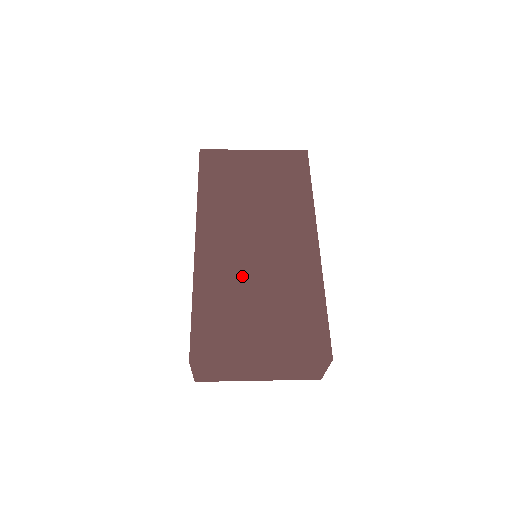
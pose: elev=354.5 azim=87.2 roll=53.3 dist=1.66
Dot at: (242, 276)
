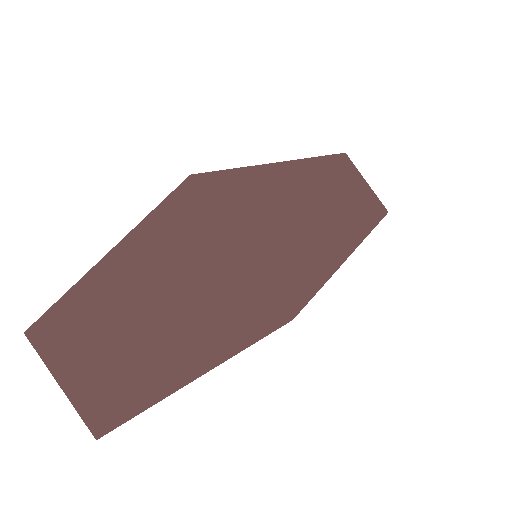
Dot at: occluded
